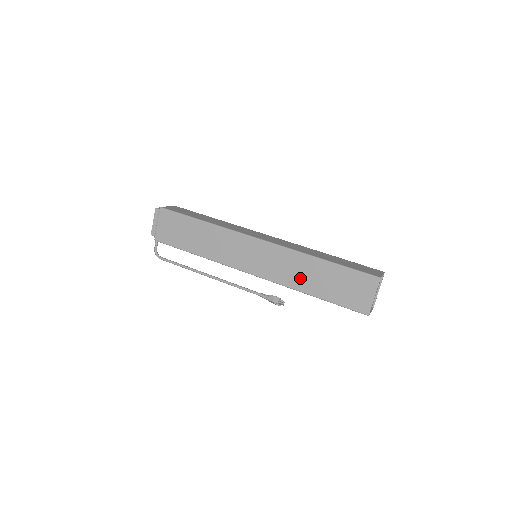
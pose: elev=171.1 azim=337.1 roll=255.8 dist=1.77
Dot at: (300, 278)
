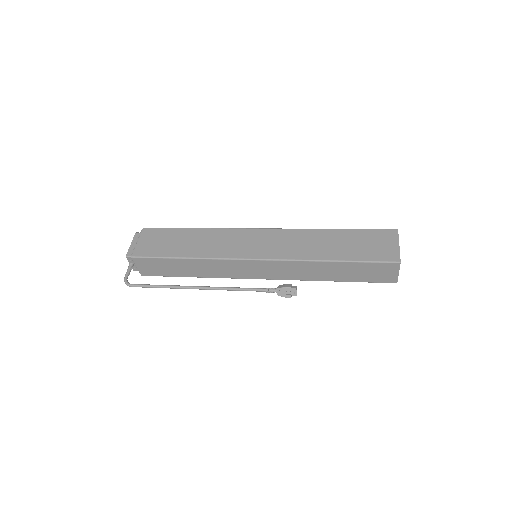
Dot at: (314, 249)
